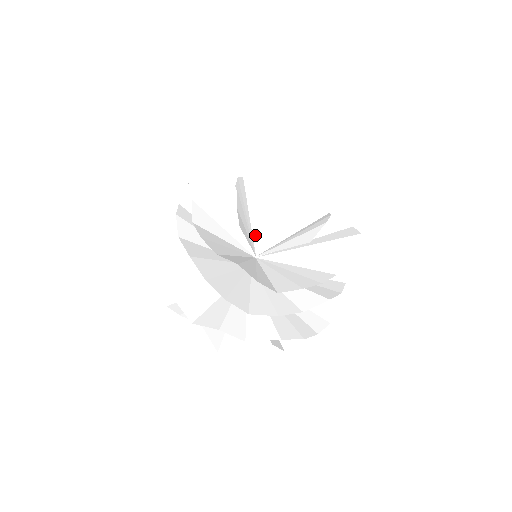
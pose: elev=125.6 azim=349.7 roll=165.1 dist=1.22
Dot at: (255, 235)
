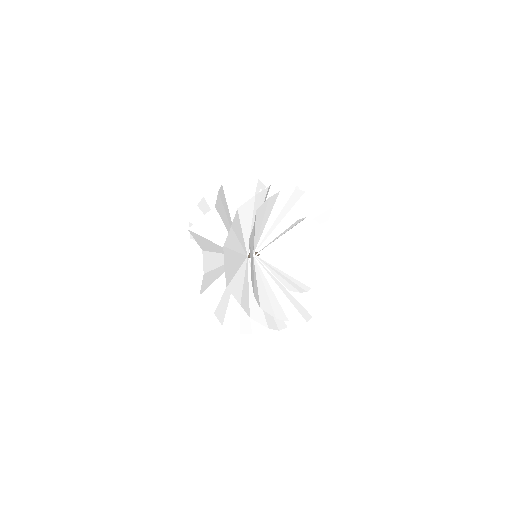
Dot at: occluded
